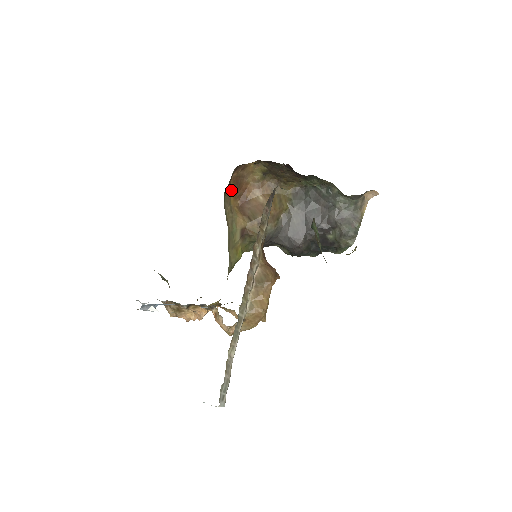
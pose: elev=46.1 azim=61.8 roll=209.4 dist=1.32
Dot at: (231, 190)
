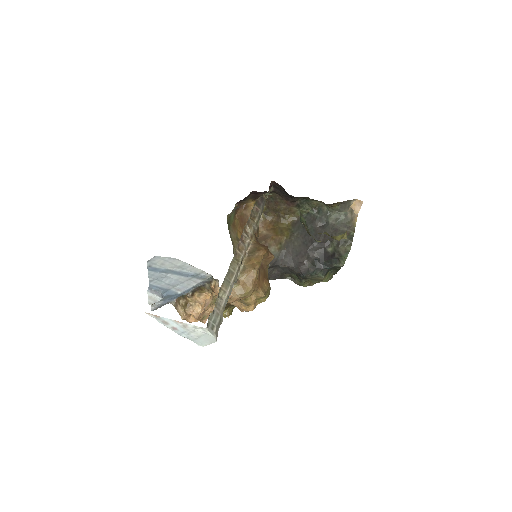
Dot at: (237, 226)
